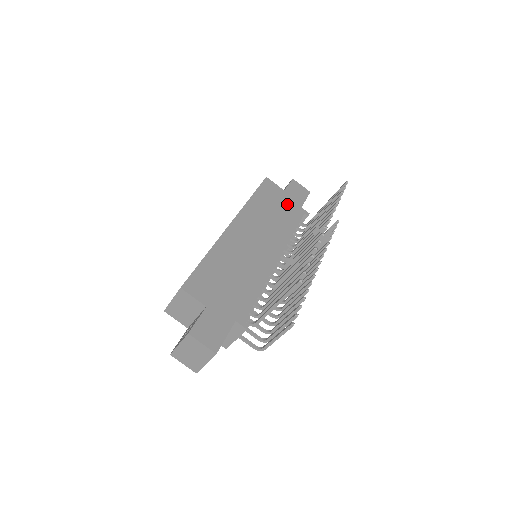
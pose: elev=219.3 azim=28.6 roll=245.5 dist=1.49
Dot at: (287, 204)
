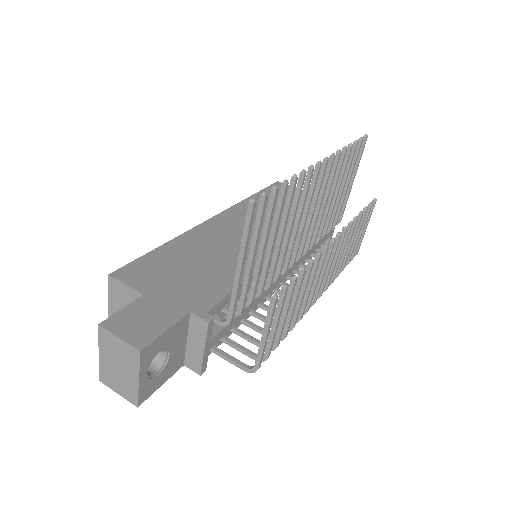
Dot at: occluded
